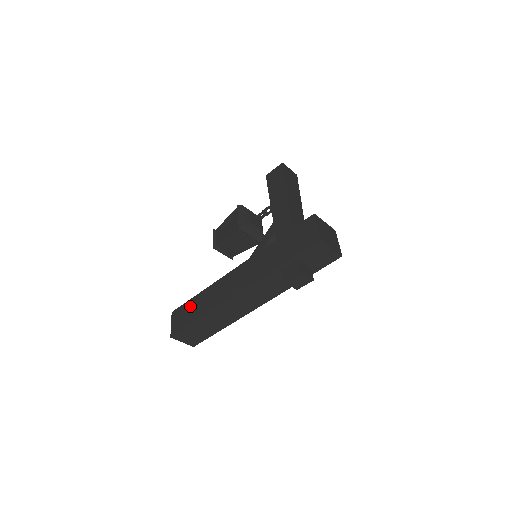
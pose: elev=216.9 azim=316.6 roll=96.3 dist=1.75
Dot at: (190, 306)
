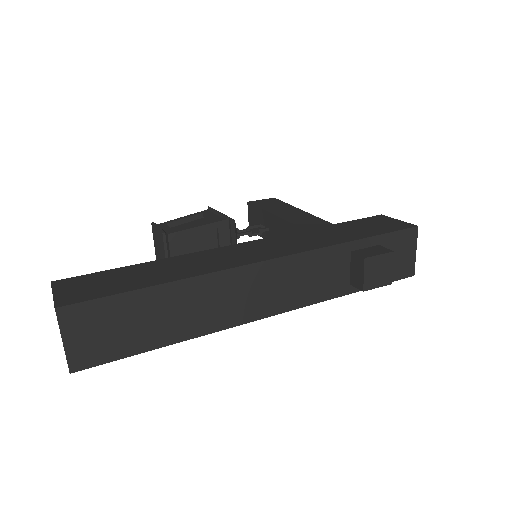
Dot at: (123, 273)
